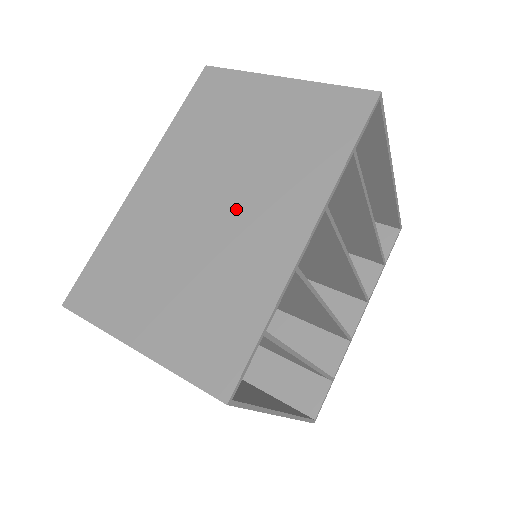
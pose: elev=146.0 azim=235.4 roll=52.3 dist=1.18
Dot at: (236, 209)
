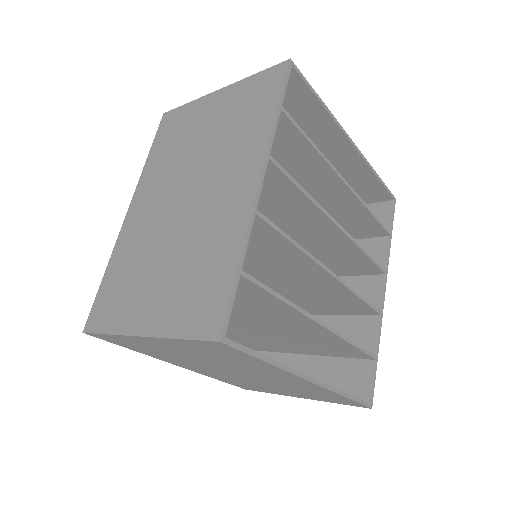
Dot at: (201, 193)
